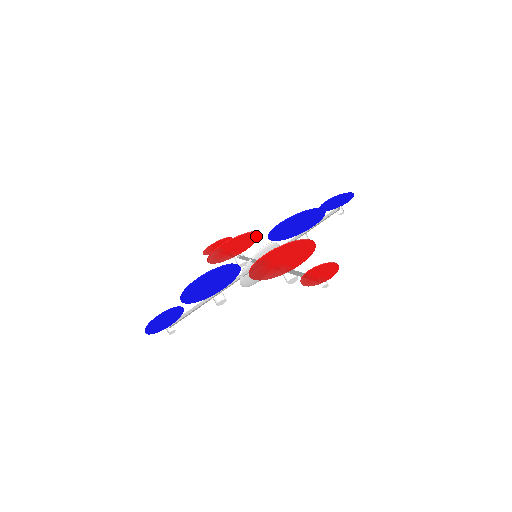
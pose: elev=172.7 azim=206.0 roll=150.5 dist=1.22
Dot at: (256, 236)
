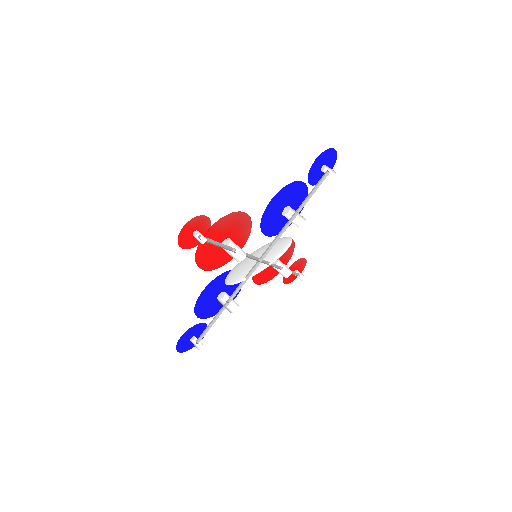
Dot at: occluded
